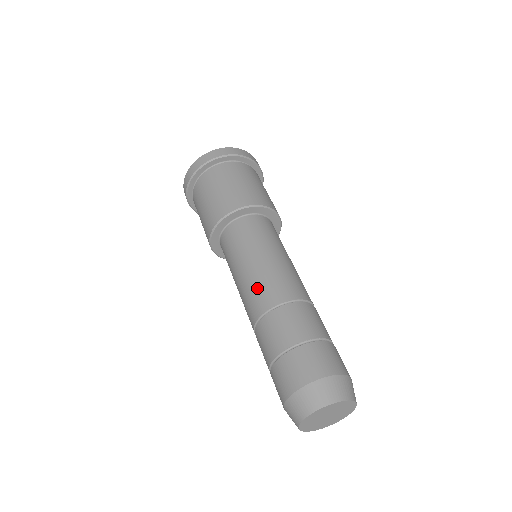
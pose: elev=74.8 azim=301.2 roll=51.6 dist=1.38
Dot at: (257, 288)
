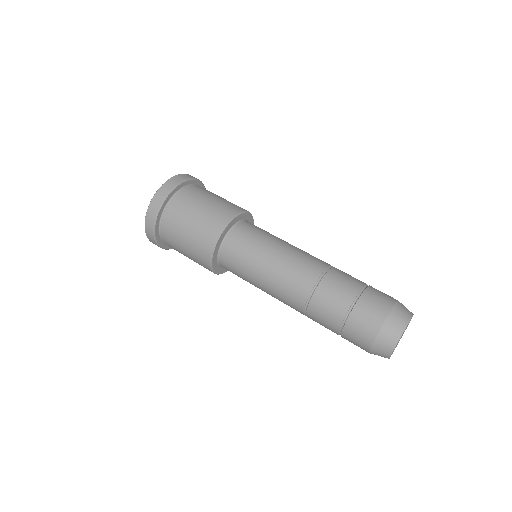
Dot at: (283, 297)
